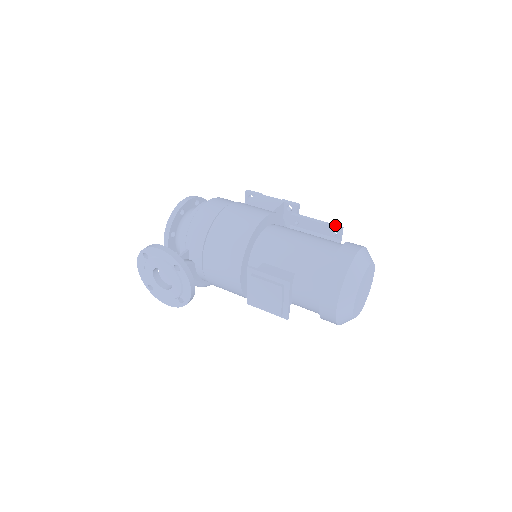
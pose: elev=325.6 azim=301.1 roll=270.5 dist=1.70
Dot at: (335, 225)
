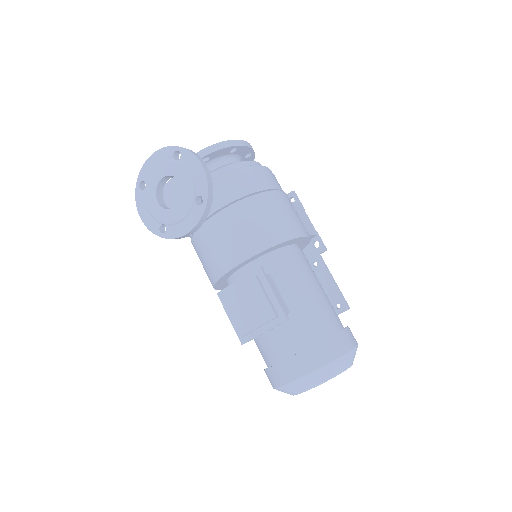
Dot at: occluded
